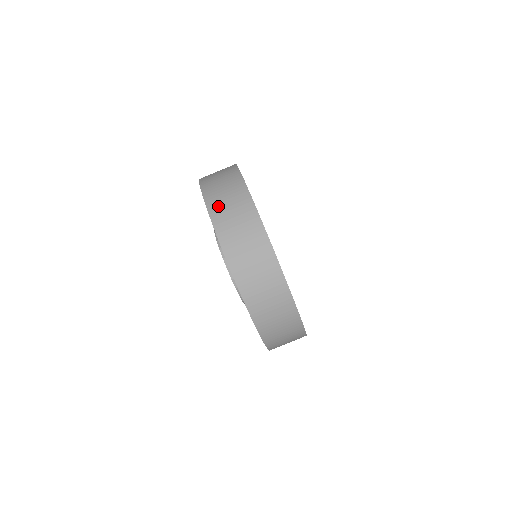
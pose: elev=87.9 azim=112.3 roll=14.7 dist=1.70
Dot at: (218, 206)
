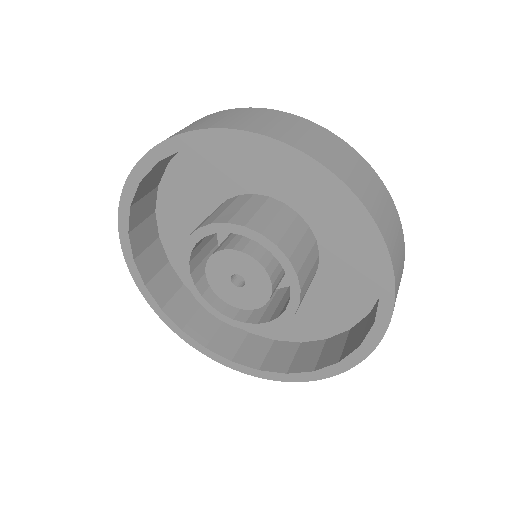
Dot at: occluded
